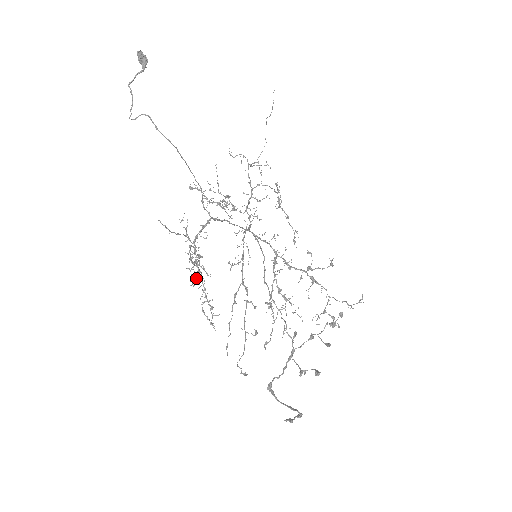
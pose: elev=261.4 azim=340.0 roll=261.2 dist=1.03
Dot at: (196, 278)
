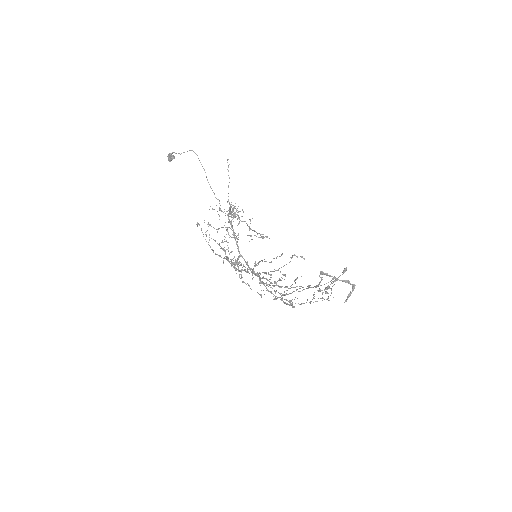
Dot at: (238, 223)
